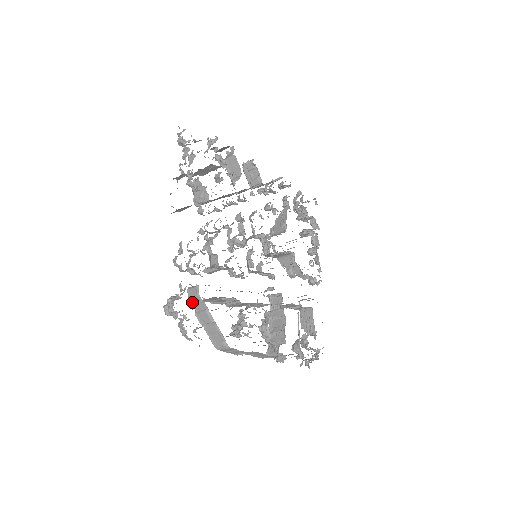
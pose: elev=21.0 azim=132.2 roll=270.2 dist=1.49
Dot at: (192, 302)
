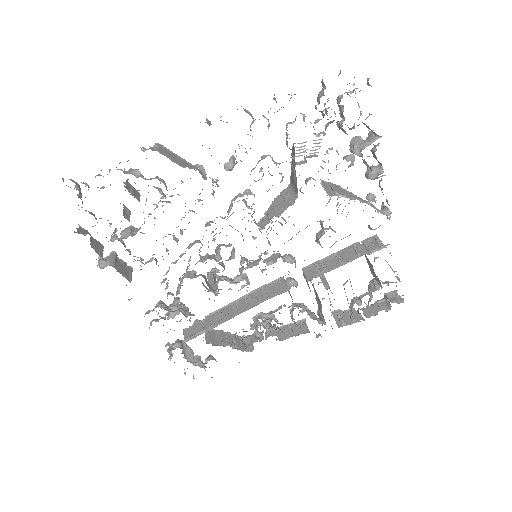
Dot at: (188, 351)
